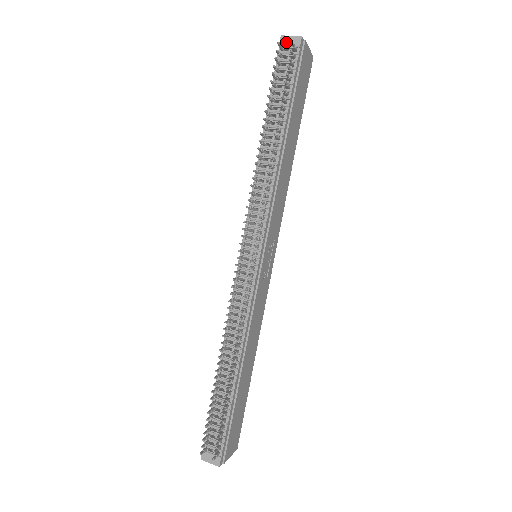
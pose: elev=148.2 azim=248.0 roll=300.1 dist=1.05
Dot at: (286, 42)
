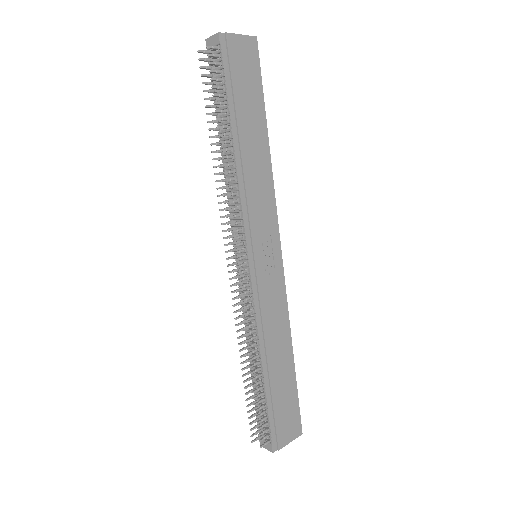
Dot at: (210, 44)
